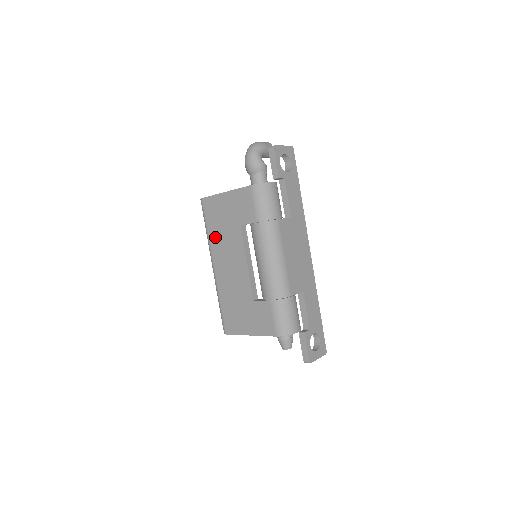
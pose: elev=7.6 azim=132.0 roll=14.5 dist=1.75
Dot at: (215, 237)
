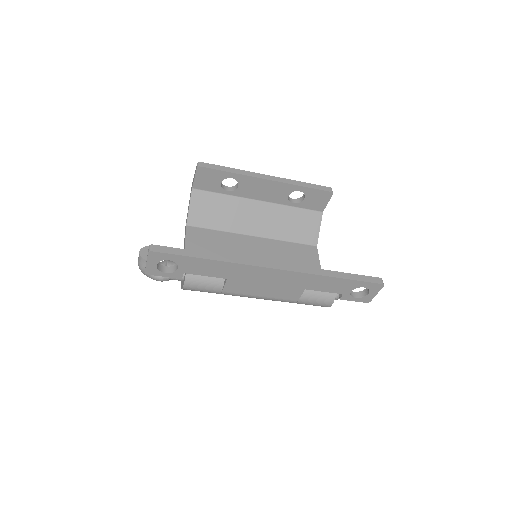
Dot at: occluded
